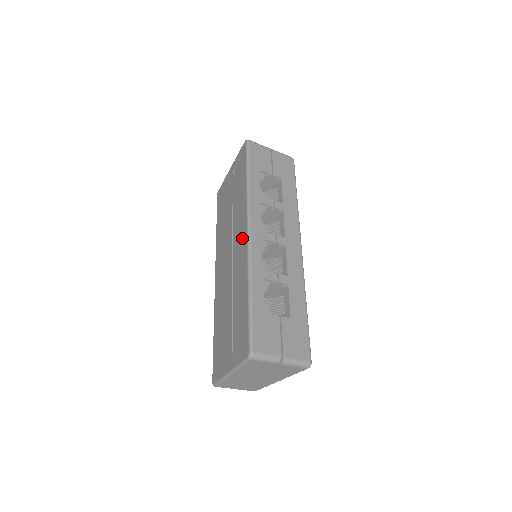
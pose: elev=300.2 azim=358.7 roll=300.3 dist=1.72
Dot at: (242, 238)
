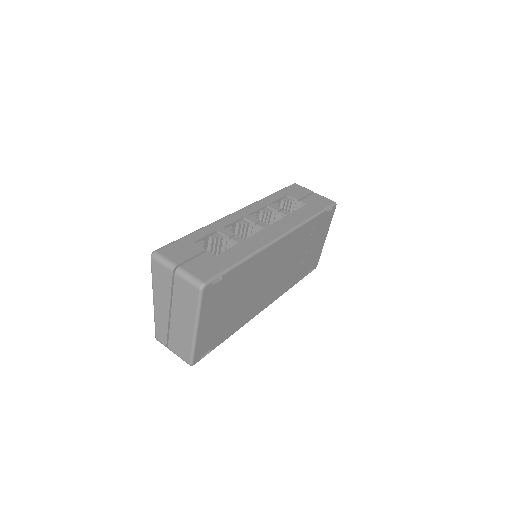
Dot at: occluded
